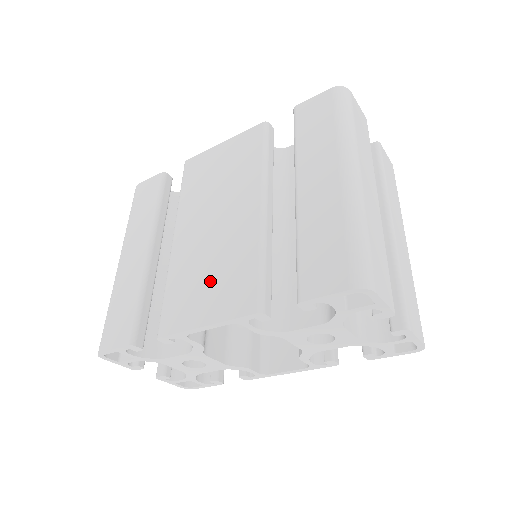
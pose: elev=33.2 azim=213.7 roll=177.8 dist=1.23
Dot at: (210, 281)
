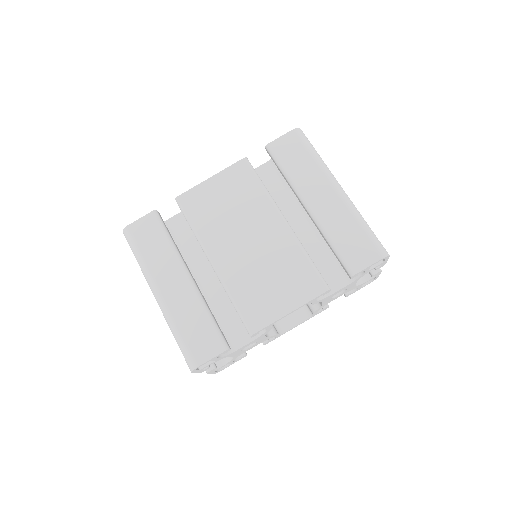
Dot at: (275, 283)
